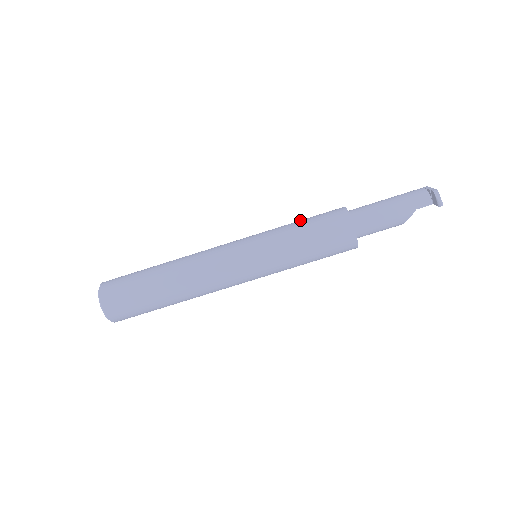
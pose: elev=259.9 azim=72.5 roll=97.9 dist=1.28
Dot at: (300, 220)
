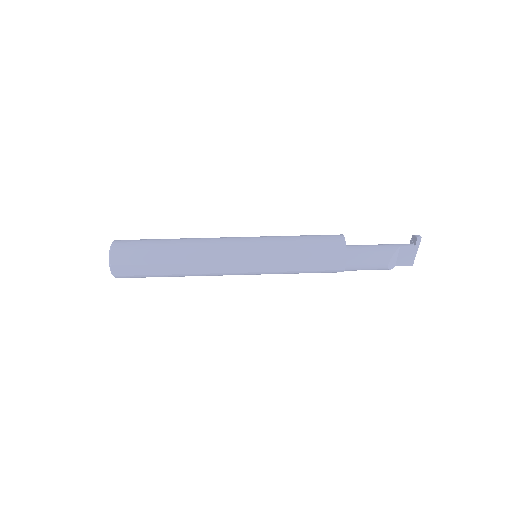
Dot at: occluded
